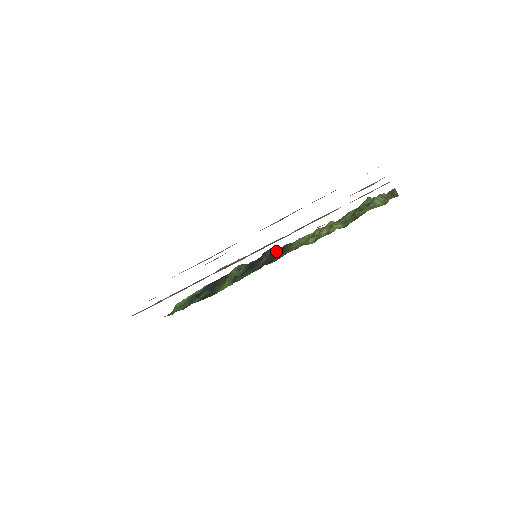
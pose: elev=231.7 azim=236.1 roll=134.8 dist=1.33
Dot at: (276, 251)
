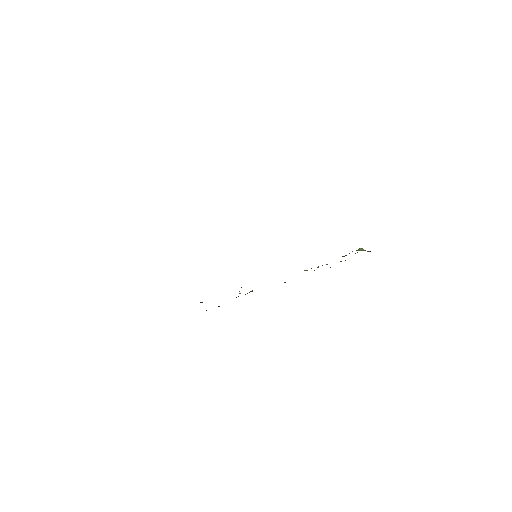
Dot at: occluded
